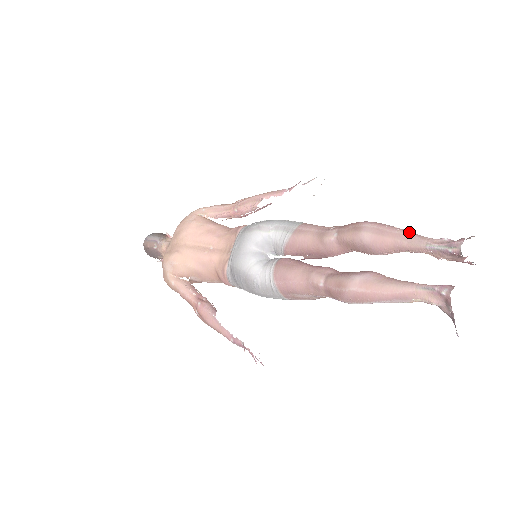
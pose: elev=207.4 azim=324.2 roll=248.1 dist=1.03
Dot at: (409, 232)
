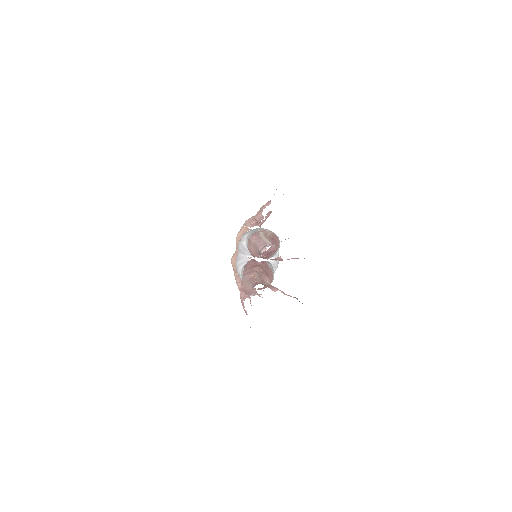
Dot at: (259, 241)
